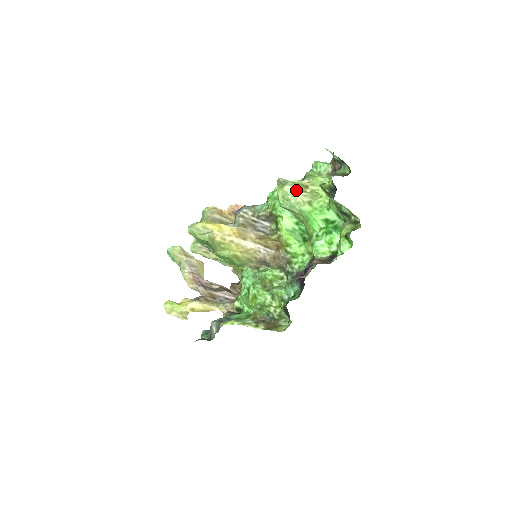
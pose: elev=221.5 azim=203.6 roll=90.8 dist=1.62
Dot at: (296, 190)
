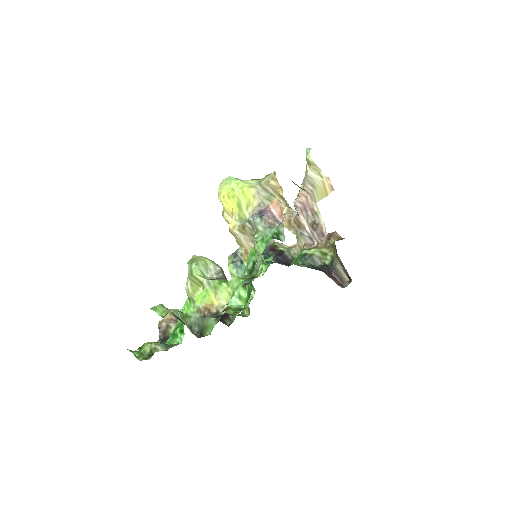
Dot at: (189, 277)
